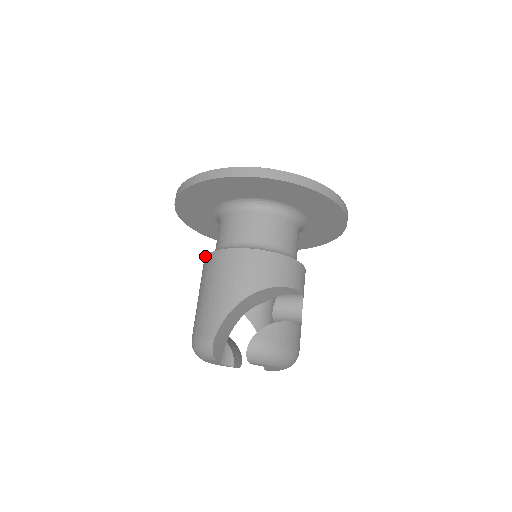
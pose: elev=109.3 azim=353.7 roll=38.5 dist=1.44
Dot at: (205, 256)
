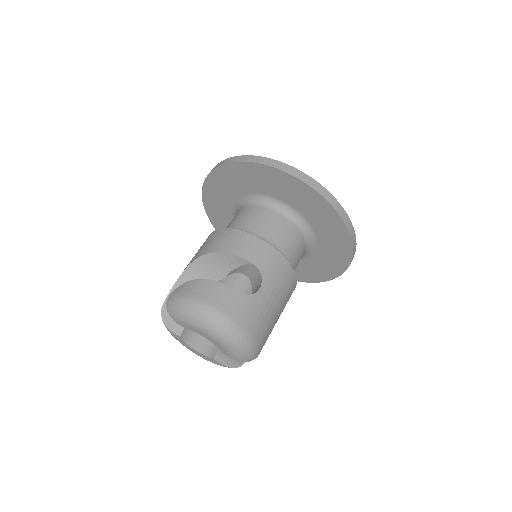
Dot at: occluded
